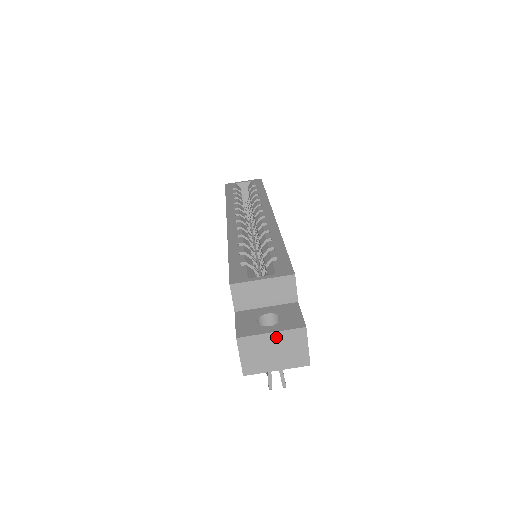
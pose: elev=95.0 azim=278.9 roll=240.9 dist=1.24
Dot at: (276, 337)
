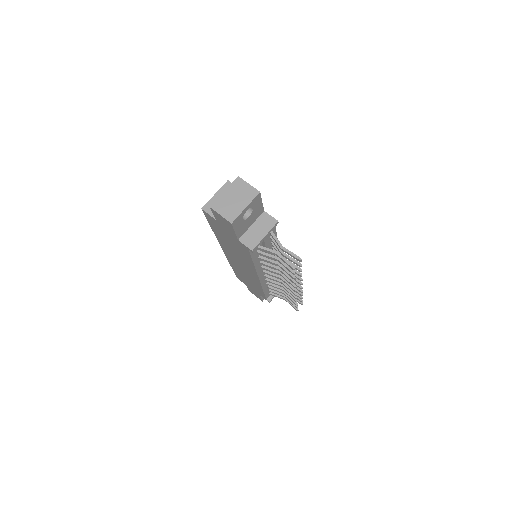
Dot at: (229, 192)
